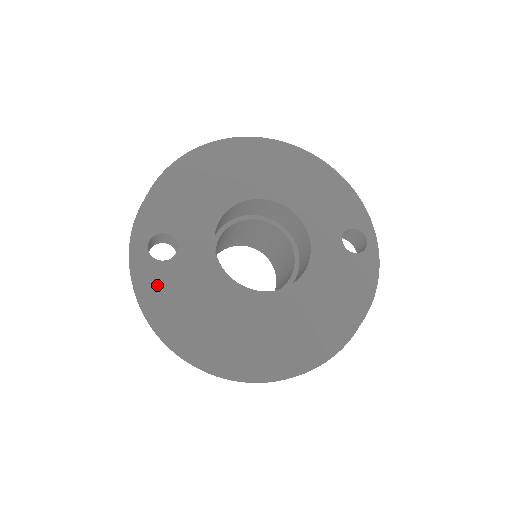
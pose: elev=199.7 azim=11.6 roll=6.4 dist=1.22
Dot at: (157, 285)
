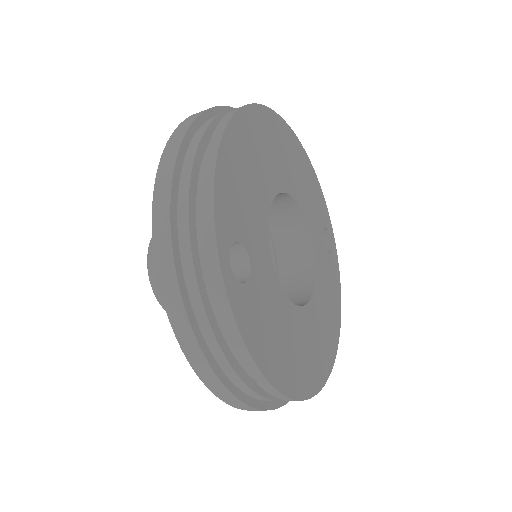
Dot at: (247, 320)
